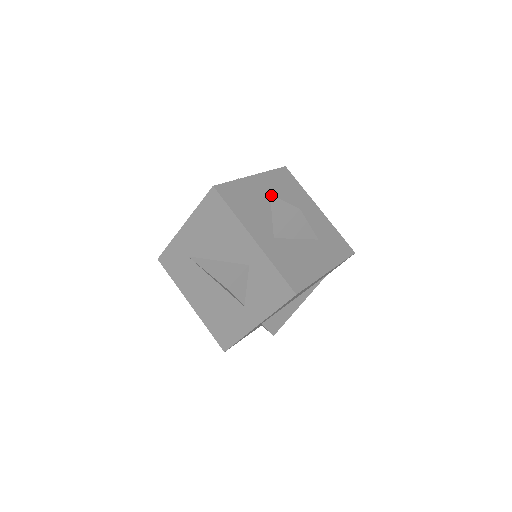
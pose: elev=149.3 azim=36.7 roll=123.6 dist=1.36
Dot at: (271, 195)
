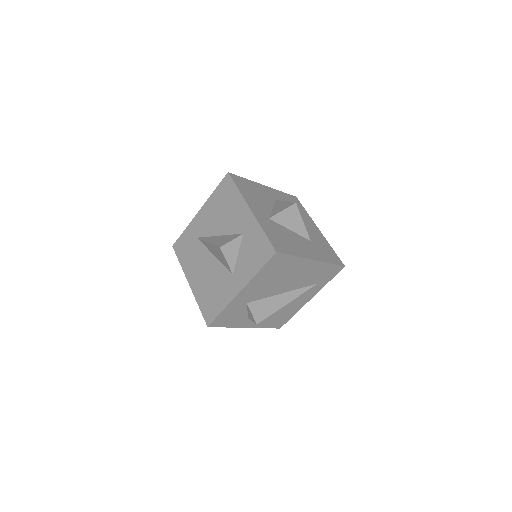
Dot at: (276, 200)
